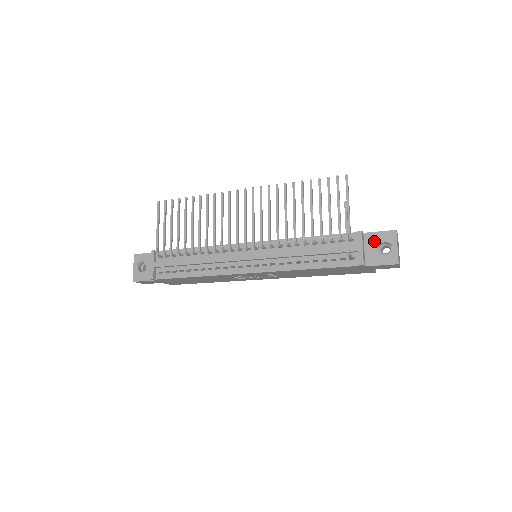
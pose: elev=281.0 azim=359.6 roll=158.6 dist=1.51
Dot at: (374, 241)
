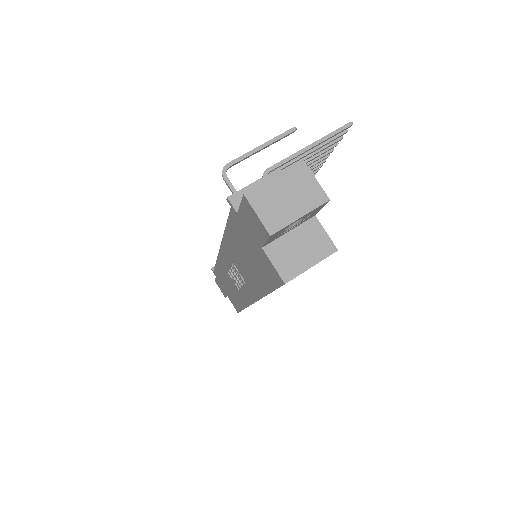
Dot at: occluded
